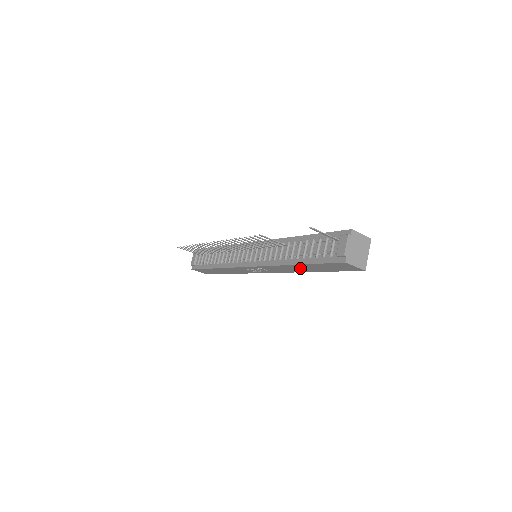
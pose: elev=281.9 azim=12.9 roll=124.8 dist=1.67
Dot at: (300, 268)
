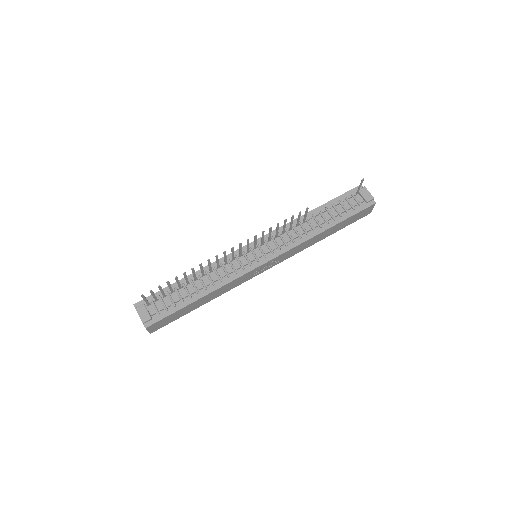
Dot at: (323, 235)
